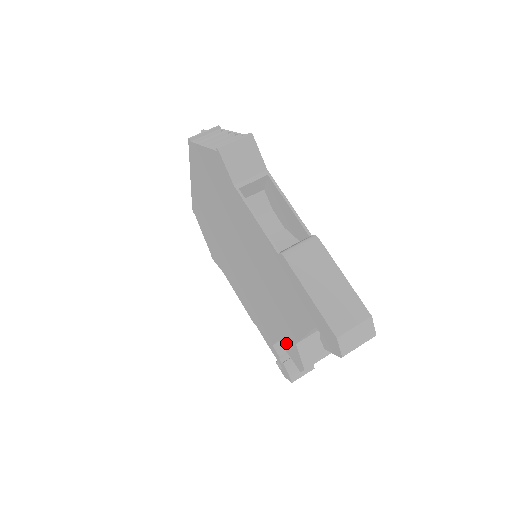
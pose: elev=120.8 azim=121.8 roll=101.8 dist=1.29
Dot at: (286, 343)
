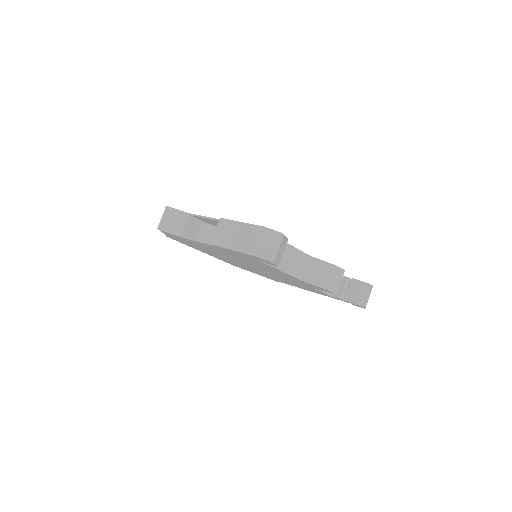
Dot at: (311, 286)
